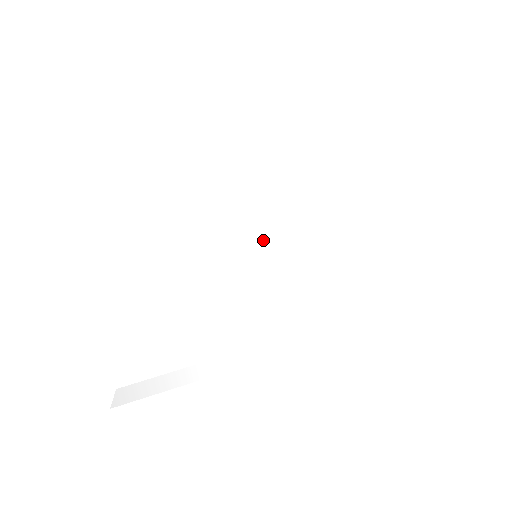
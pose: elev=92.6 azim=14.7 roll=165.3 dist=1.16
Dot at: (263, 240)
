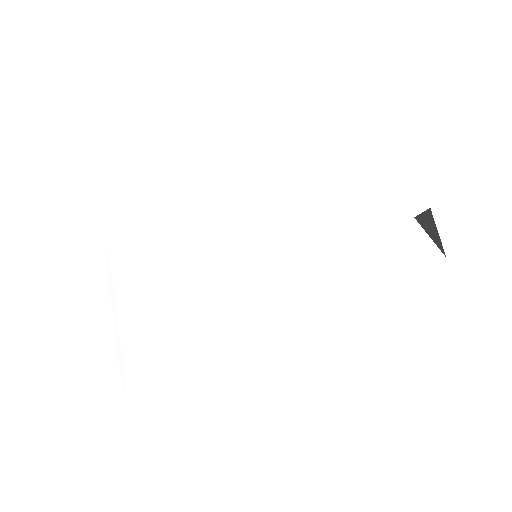
Dot at: (231, 230)
